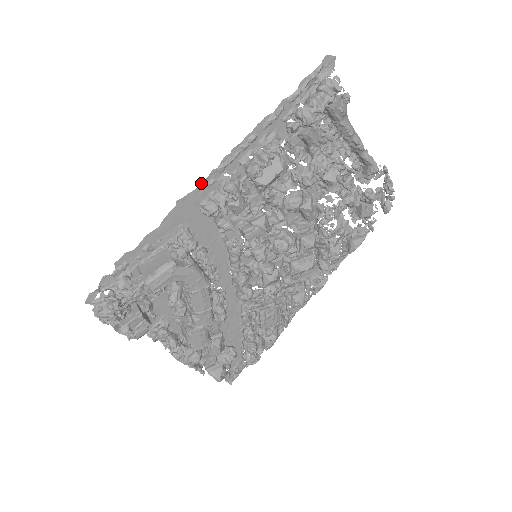
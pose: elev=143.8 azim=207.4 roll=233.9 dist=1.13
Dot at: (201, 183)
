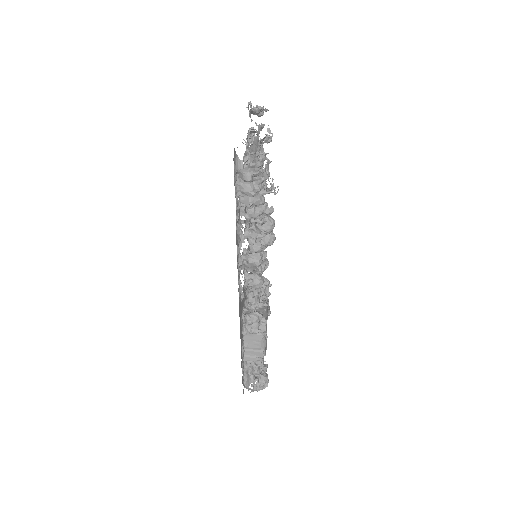
Dot at: (239, 302)
